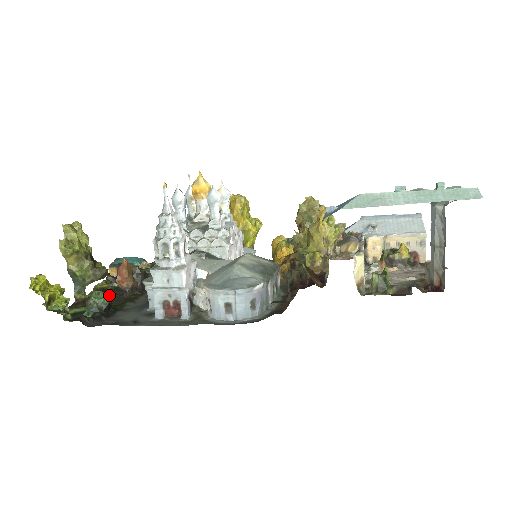
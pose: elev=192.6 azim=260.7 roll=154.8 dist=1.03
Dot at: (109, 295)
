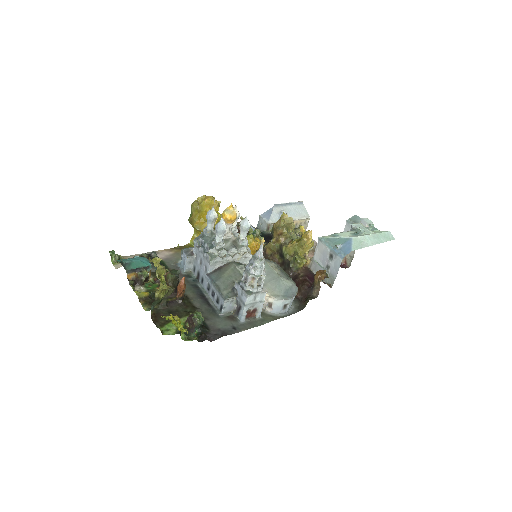
Dot at: (200, 312)
